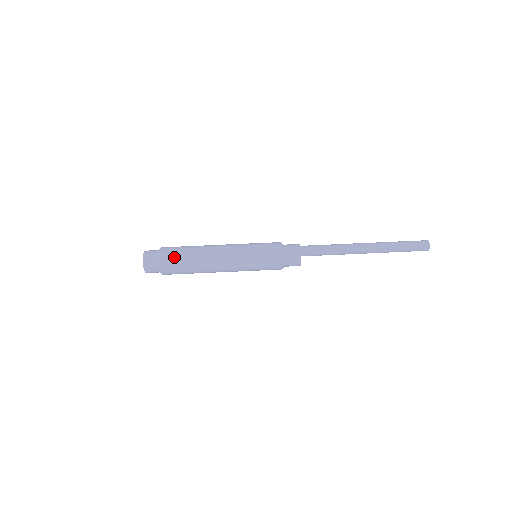
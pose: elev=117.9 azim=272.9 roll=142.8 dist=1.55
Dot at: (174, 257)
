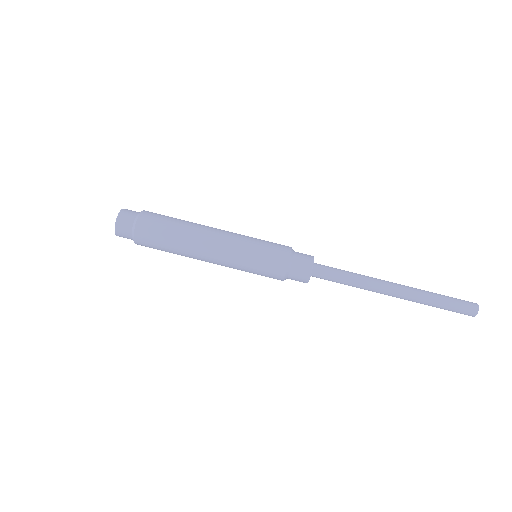
Dot at: (152, 244)
